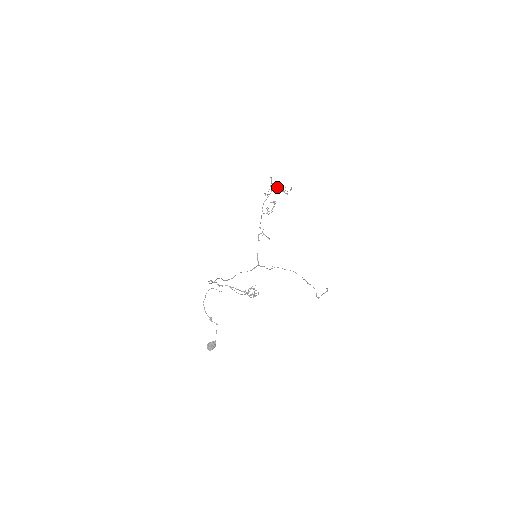
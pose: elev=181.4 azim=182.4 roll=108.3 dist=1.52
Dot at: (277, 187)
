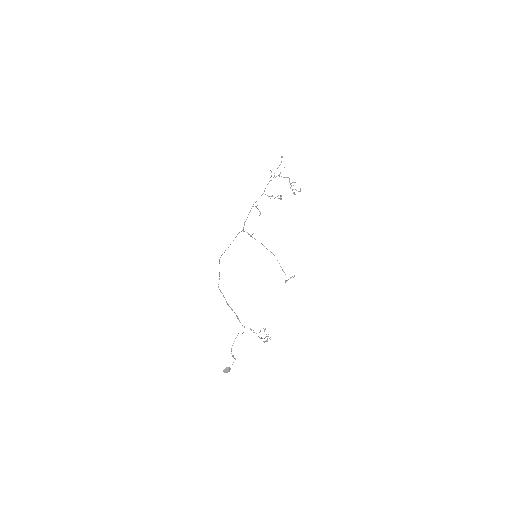
Dot at: (286, 177)
